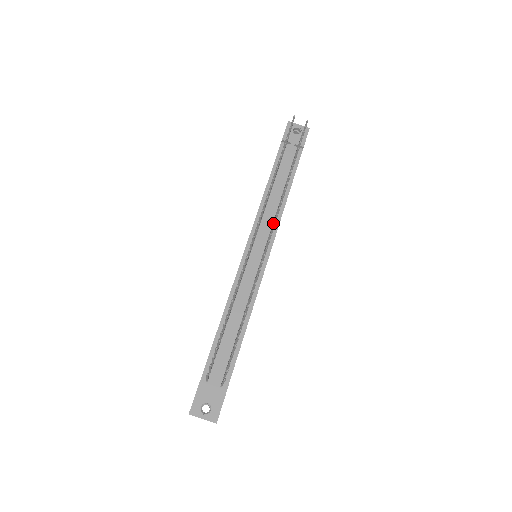
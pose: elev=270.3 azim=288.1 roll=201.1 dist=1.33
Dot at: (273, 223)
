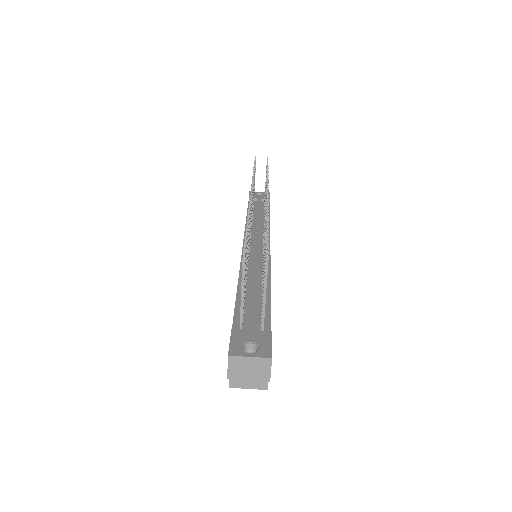
Dot at: occluded
